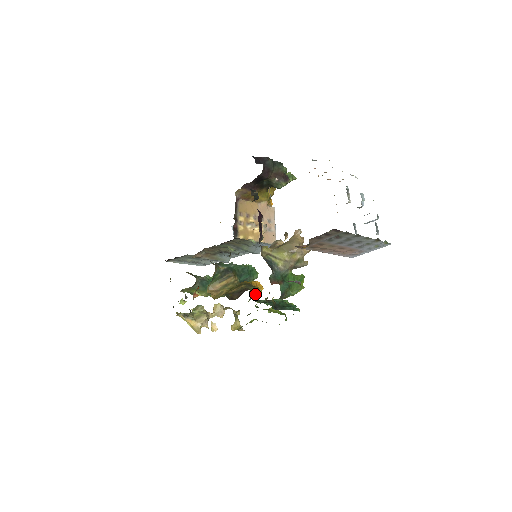
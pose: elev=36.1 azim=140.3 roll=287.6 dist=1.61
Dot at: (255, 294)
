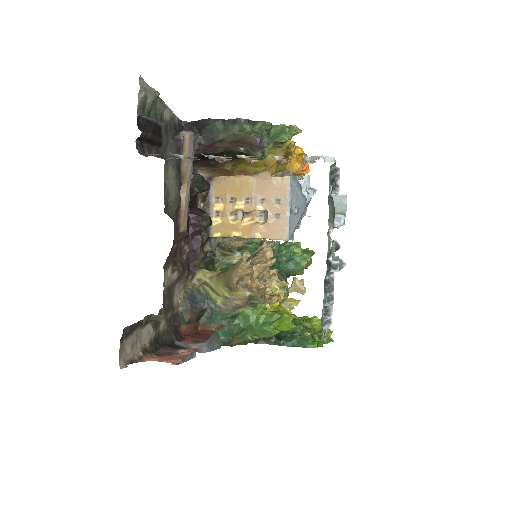
Dot at: occluded
